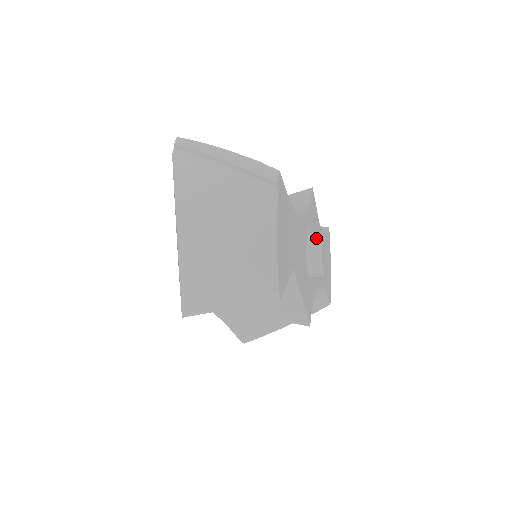
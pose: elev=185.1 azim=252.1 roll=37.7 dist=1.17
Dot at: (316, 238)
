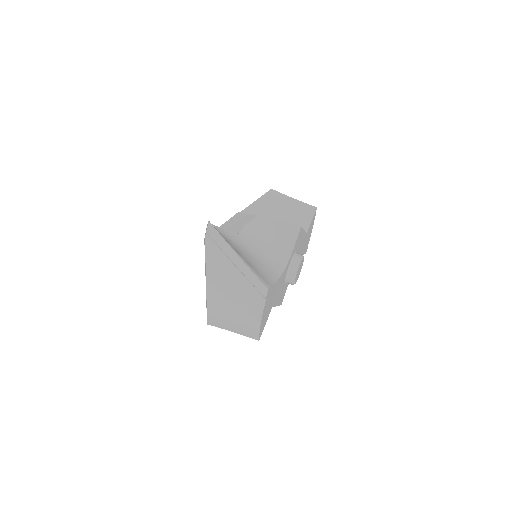
Dot at: (294, 270)
